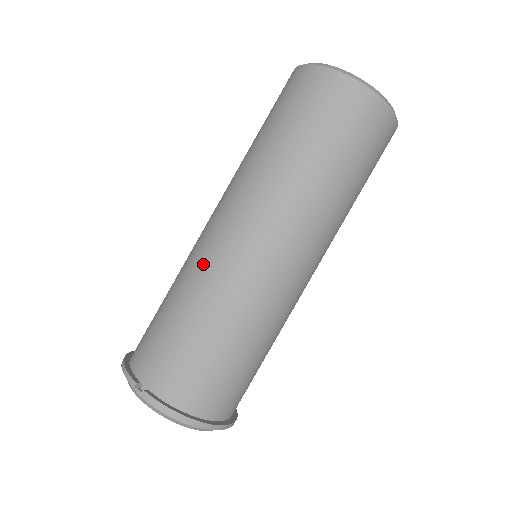
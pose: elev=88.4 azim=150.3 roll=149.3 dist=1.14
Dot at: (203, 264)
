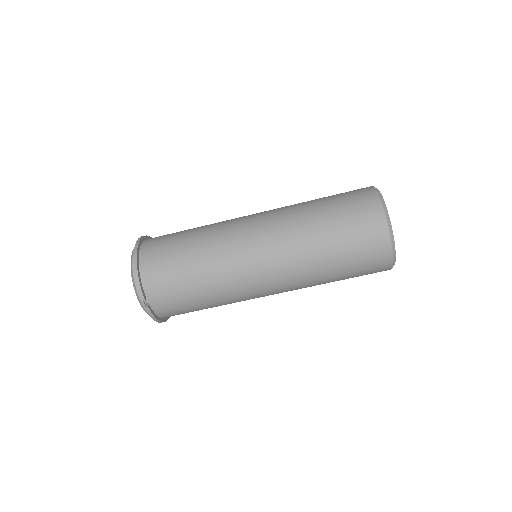
Dot at: (232, 276)
